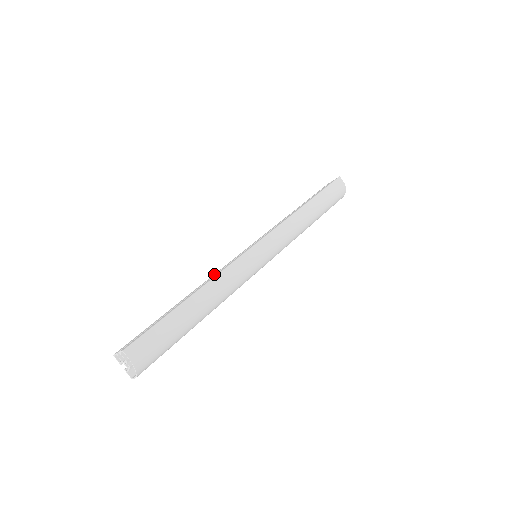
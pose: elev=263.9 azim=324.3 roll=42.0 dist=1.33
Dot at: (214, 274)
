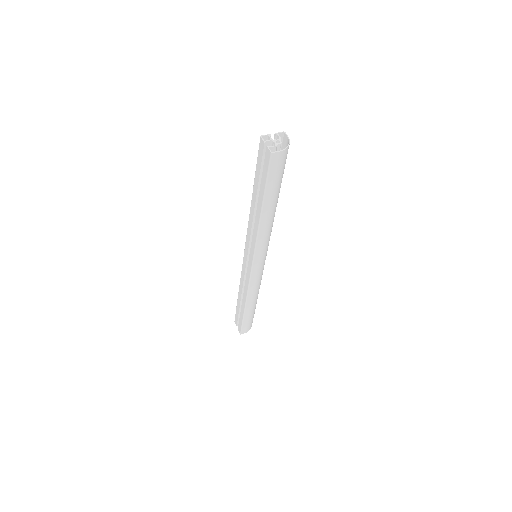
Dot at: occluded
